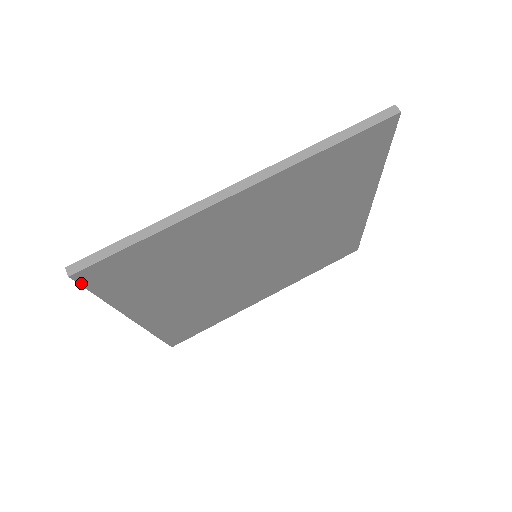
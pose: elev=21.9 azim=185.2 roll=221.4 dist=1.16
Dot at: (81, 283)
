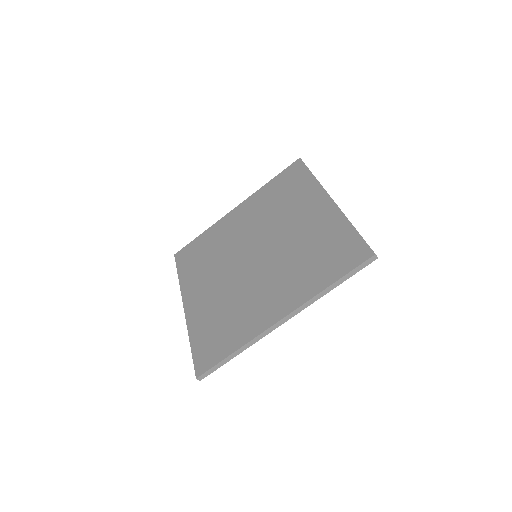
Dot at: occluded
